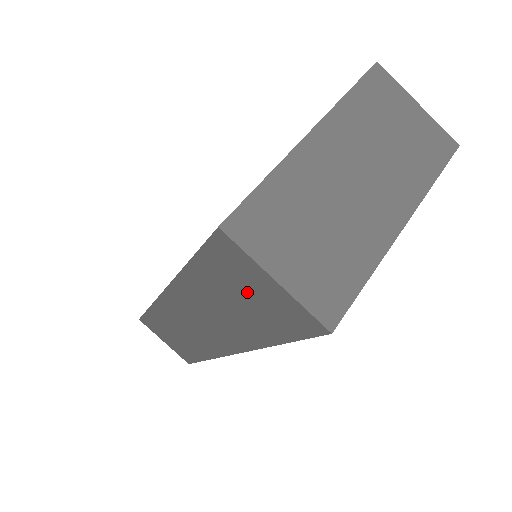
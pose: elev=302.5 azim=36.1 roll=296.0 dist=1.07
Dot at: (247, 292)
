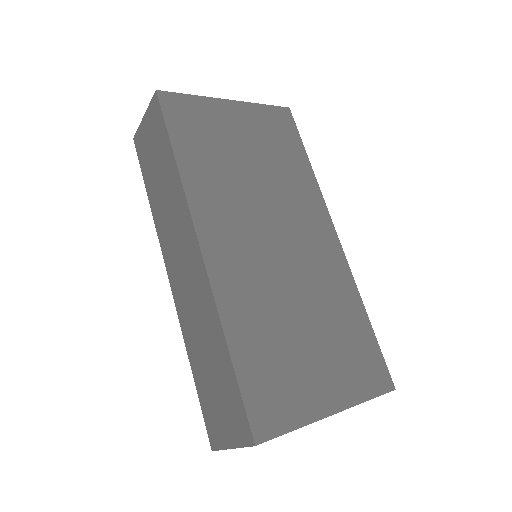
Dot at: (151, 148)
